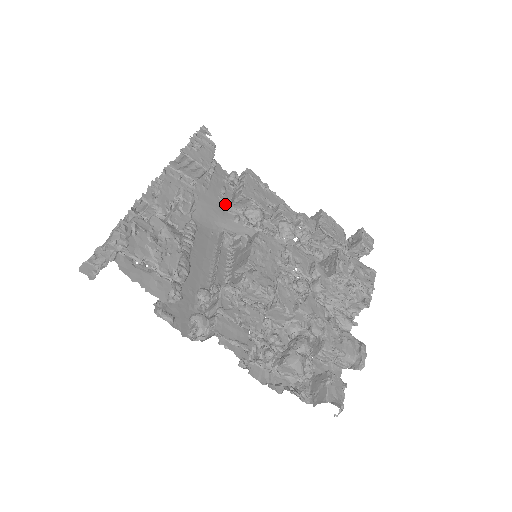
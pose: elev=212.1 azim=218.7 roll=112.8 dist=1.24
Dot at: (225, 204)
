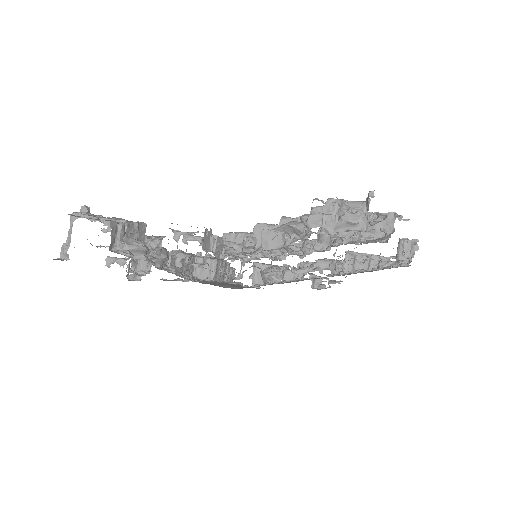
Dot at: (246, 287)
